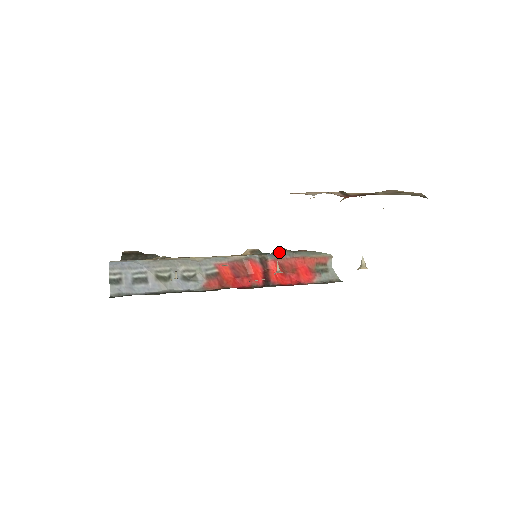
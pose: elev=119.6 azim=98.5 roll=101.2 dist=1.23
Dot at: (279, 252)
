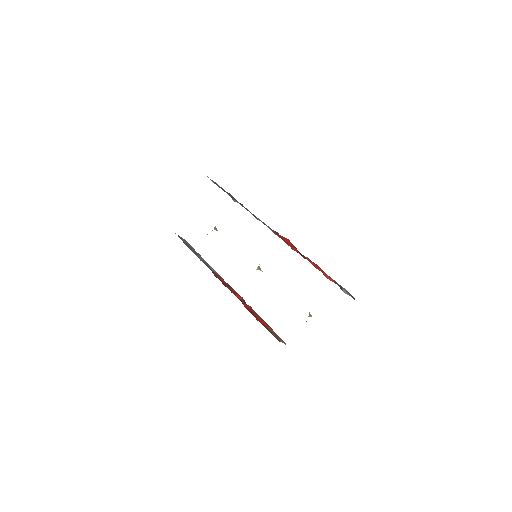
Dot at: occluded
